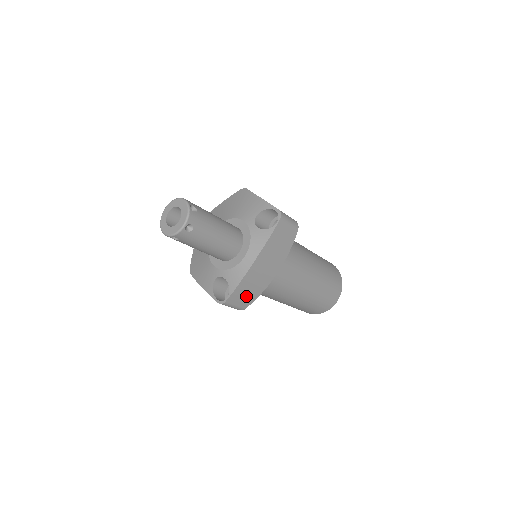
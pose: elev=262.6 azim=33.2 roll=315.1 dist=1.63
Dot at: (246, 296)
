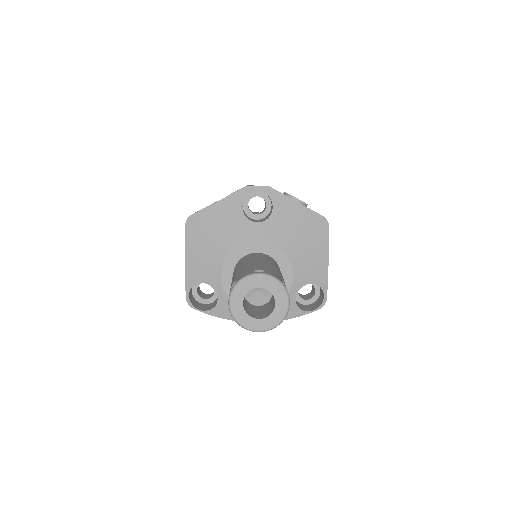
Dot at: occluded
